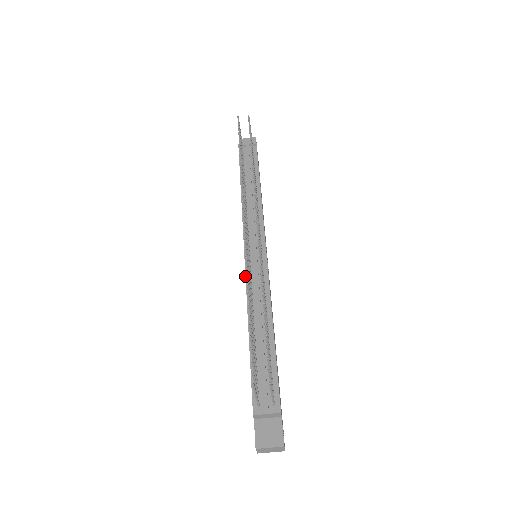
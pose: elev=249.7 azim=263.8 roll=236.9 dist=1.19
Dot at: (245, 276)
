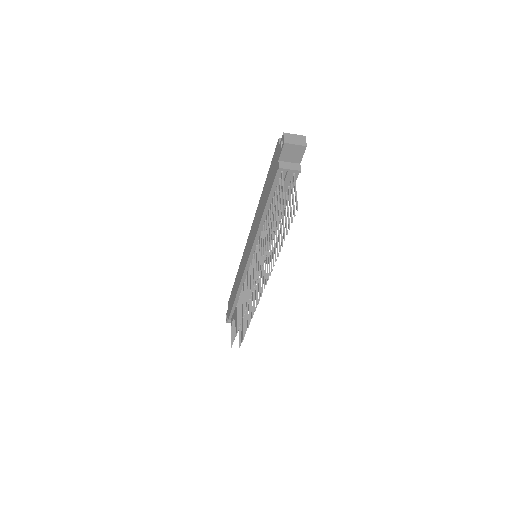
Dot at: (243, 274)
